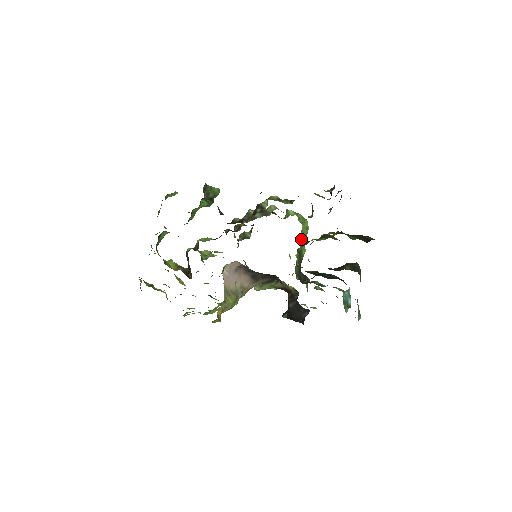
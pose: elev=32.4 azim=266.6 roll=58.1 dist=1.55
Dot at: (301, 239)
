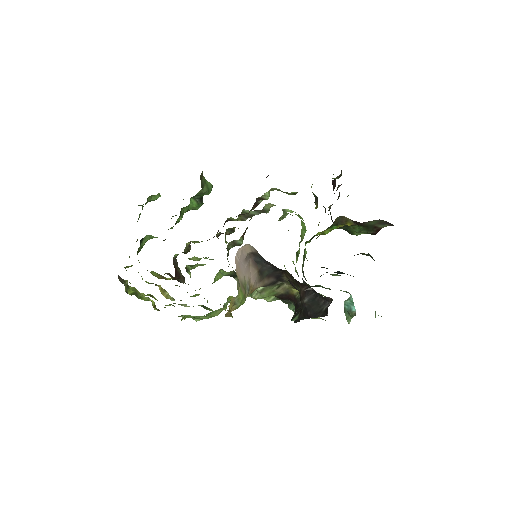
Dot at: (301, 240)
